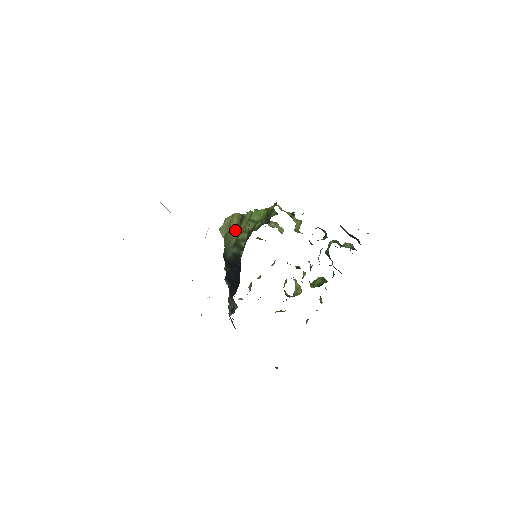
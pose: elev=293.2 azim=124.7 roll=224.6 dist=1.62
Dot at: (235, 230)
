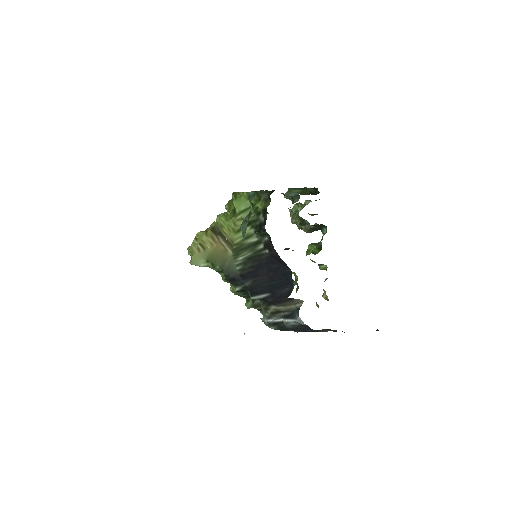
Dot at: (219, 244)
